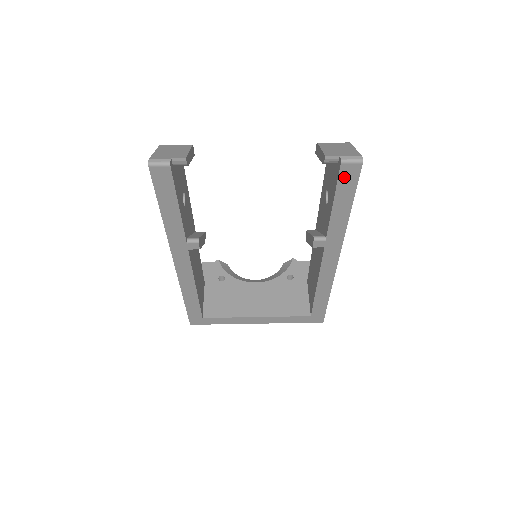
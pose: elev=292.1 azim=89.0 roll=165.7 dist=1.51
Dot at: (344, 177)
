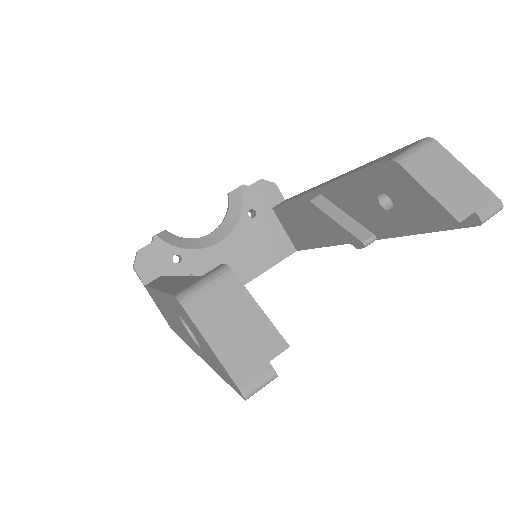
Dot at: occluded
